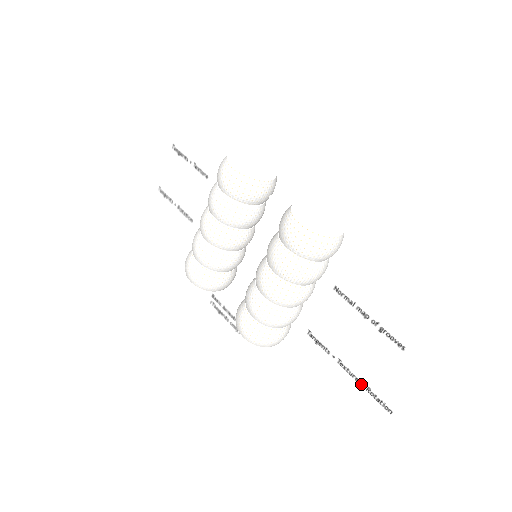
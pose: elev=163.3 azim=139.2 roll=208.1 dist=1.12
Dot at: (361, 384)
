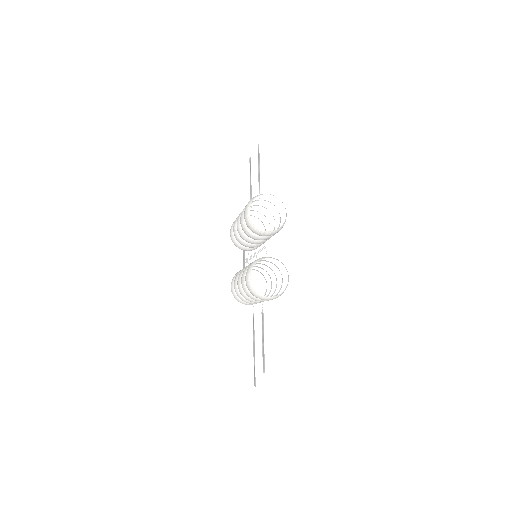
Dot at: (254, 361)
